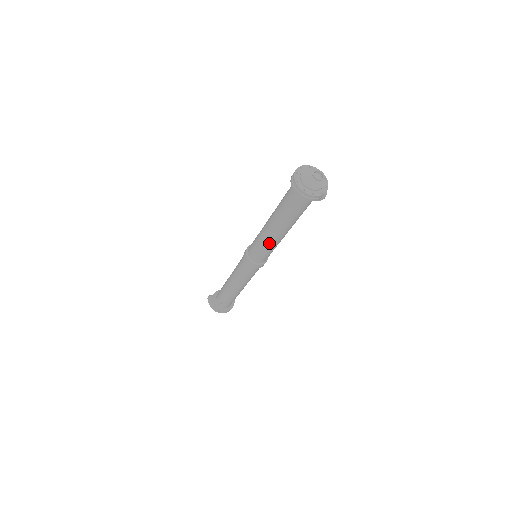
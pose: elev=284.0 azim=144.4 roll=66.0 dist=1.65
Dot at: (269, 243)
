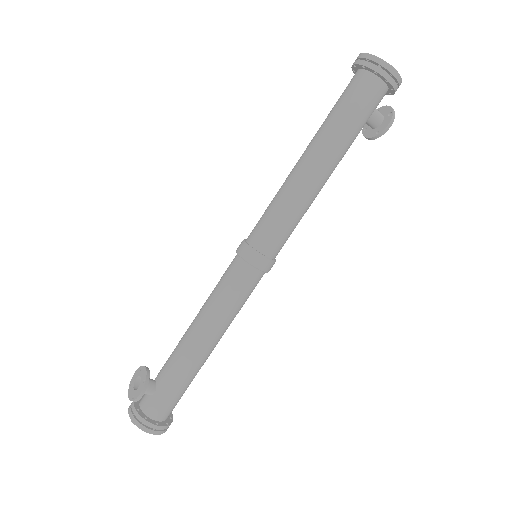
Dot at: (291, 191)
